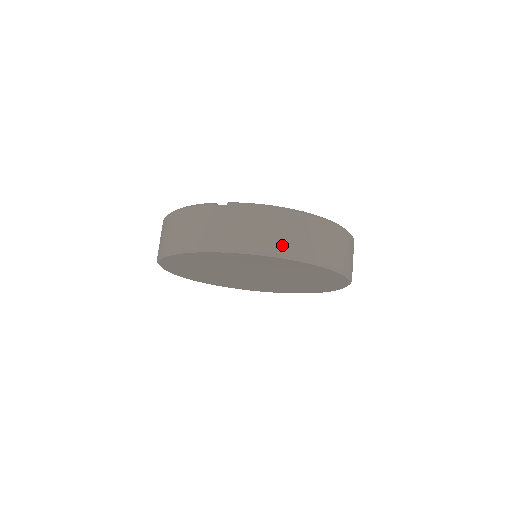
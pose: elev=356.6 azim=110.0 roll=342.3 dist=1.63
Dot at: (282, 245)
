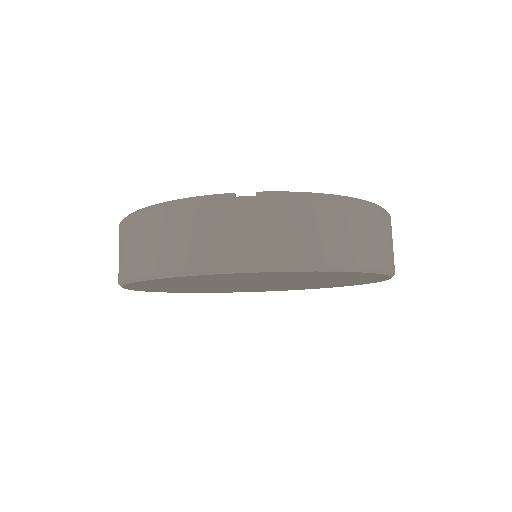
Dot at: (344, 252)
